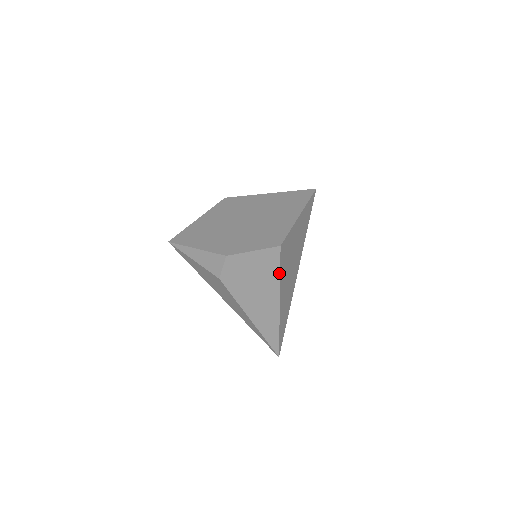
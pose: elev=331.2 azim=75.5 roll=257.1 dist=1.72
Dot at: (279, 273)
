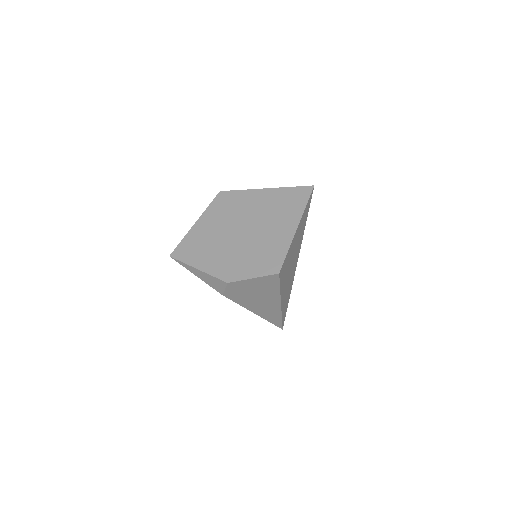
Dot at: (279, 288)
